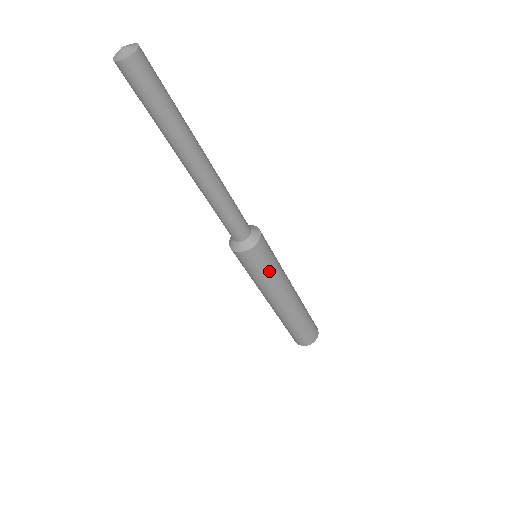
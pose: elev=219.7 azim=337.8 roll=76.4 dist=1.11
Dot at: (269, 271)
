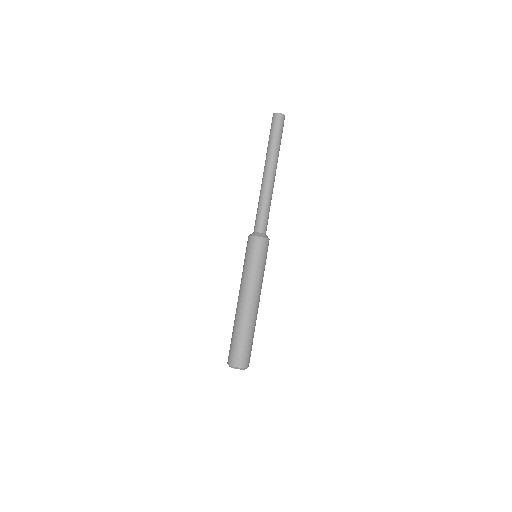
Dot at: (264, 265)
